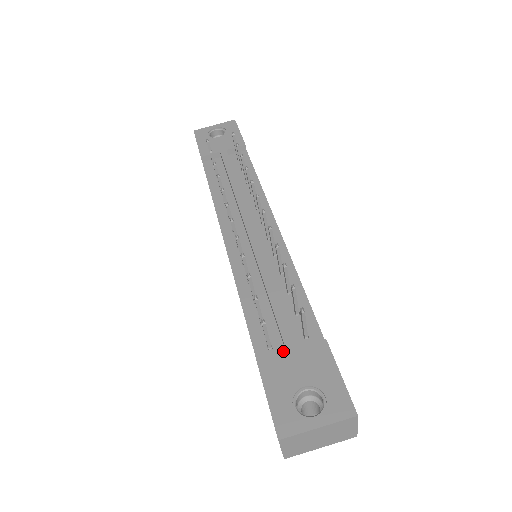
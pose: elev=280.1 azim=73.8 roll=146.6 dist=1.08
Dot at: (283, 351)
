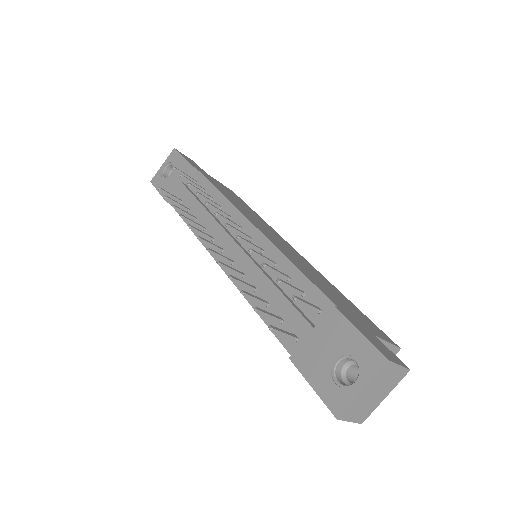
Dot at: (305, 338)
